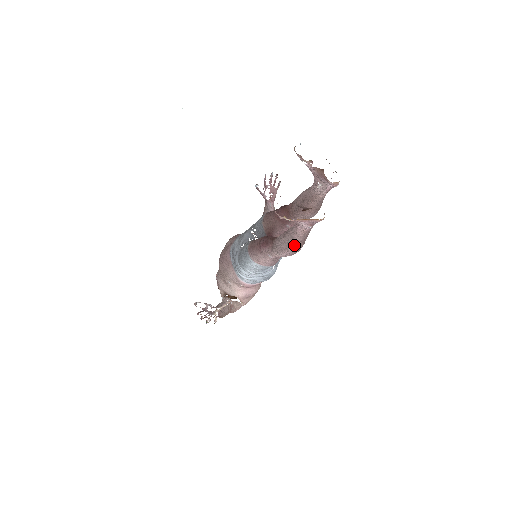
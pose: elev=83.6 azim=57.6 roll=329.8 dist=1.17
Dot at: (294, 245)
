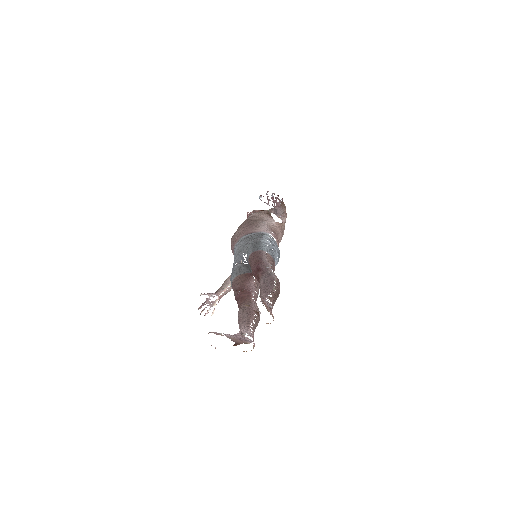
Dot at: occluded
